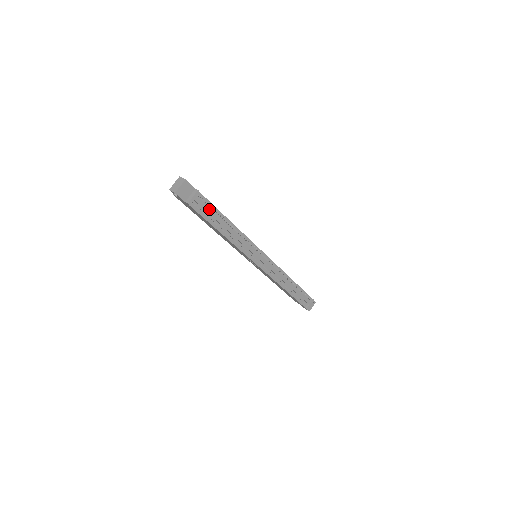
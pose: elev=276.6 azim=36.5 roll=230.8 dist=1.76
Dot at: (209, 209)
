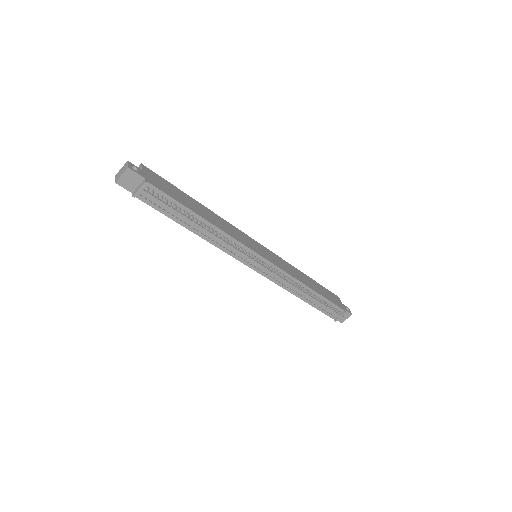
Dot at: (168, 203)
